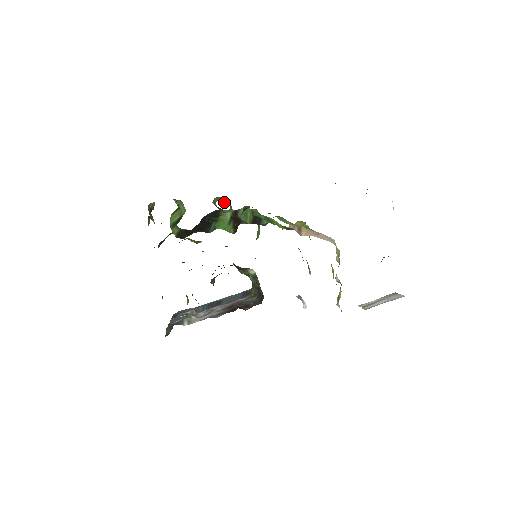
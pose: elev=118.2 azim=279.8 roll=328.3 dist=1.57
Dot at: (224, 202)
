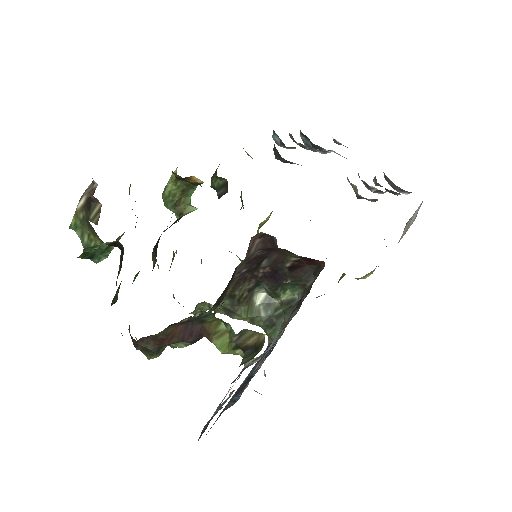
Dot at: occluded
